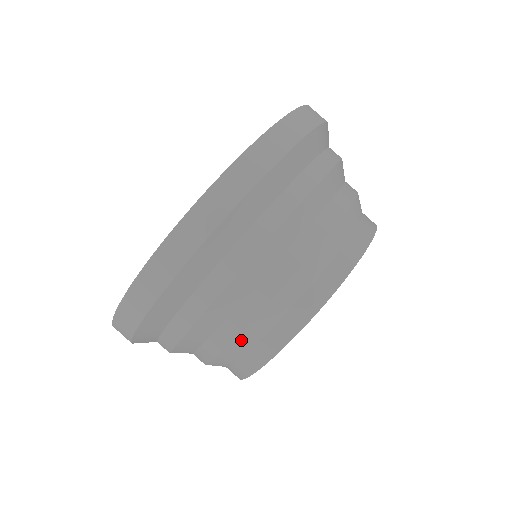
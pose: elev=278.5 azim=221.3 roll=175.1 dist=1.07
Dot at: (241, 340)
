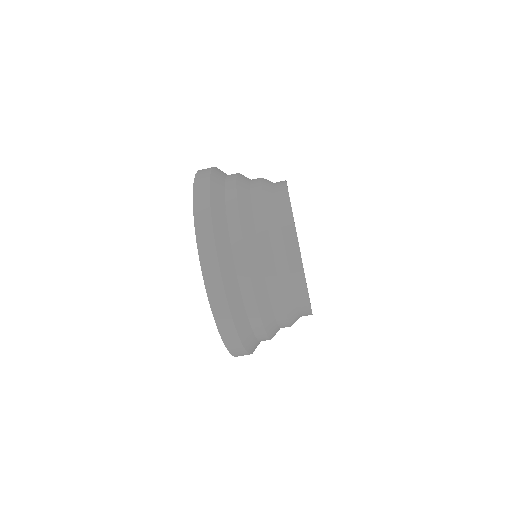
Dot at: (270, 220)
